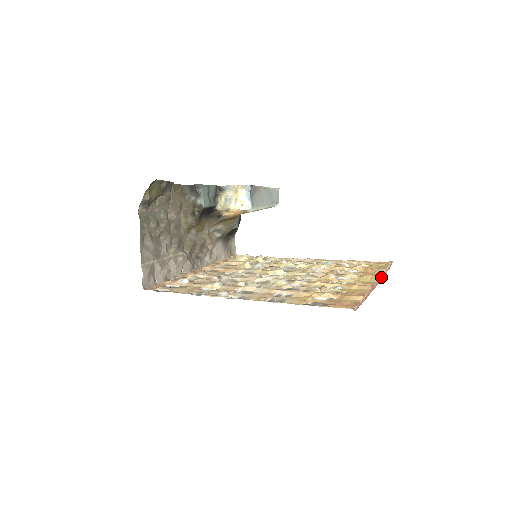
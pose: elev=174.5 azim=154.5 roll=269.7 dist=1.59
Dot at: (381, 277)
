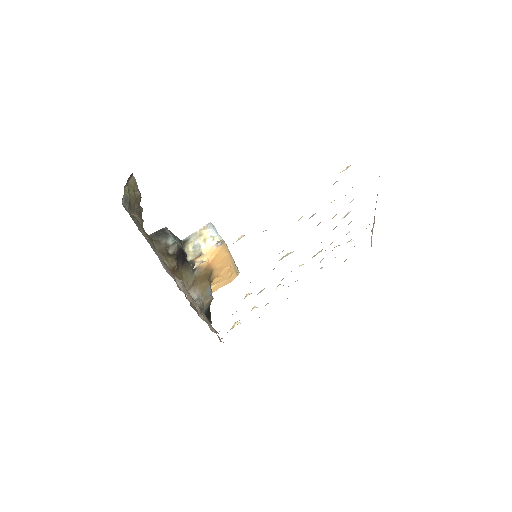
Dot at: occluded
